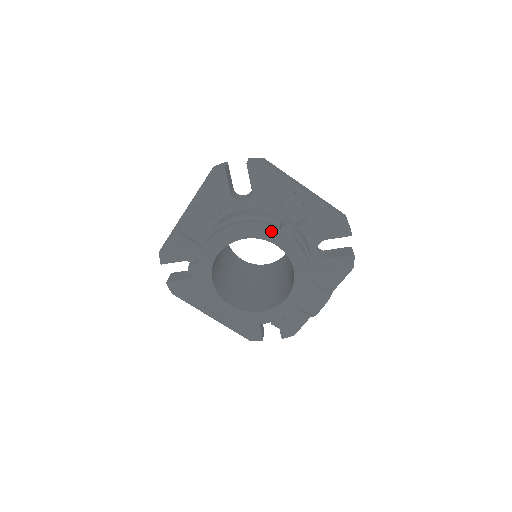
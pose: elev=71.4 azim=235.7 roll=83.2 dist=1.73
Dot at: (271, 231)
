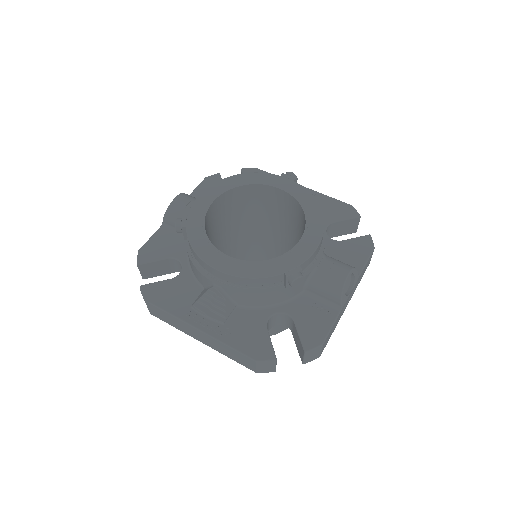
Dot at: (271, 177)
